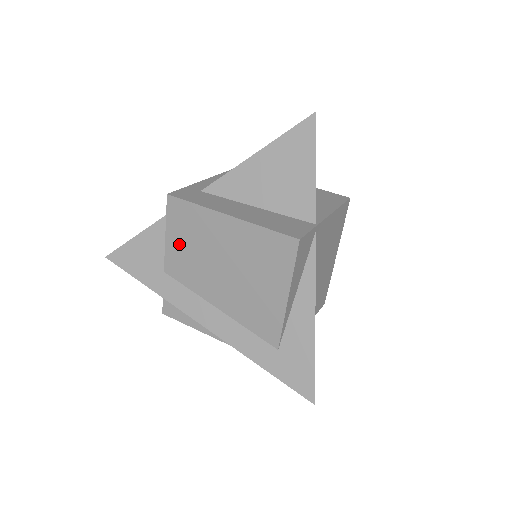
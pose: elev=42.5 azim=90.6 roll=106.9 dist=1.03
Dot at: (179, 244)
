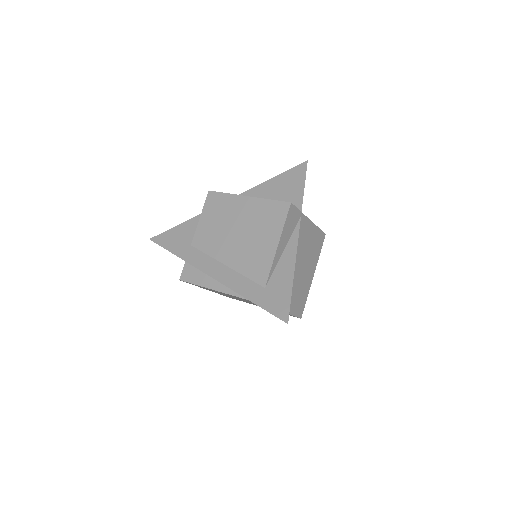
Dot at: (208, 222)
